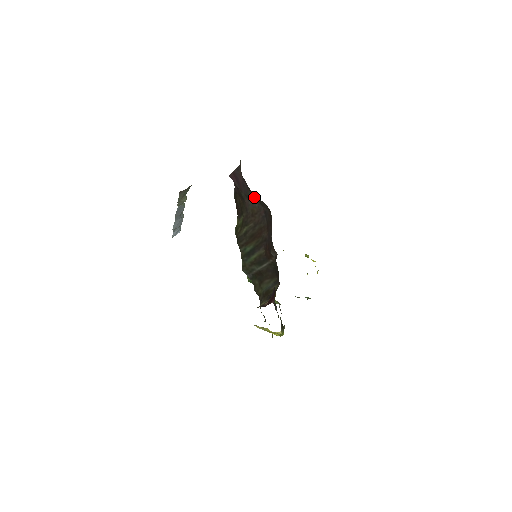
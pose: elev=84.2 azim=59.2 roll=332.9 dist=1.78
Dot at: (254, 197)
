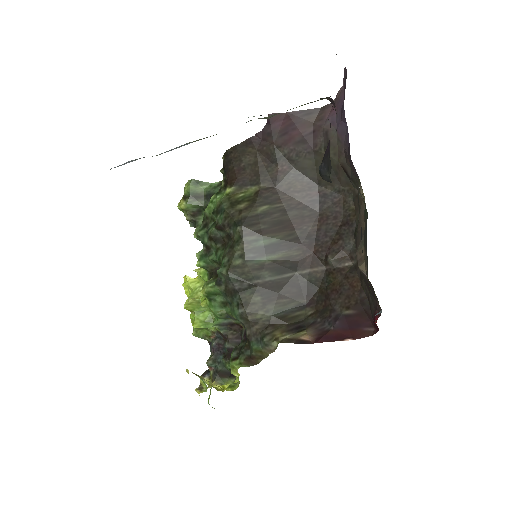
Dot at: (314, 166)
